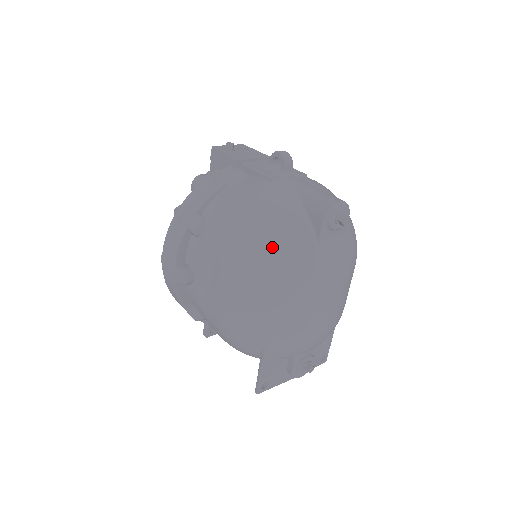
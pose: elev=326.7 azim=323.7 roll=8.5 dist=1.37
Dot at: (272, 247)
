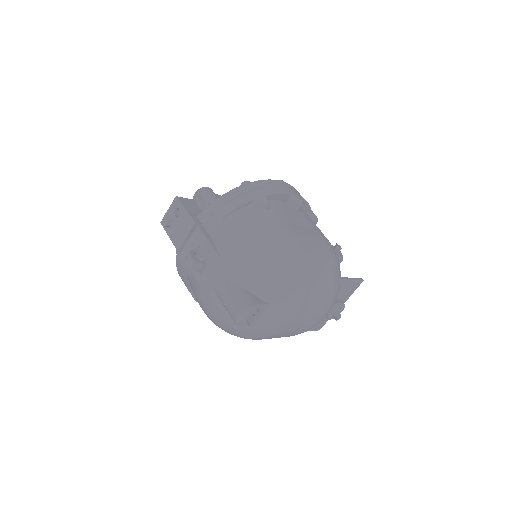
Dot at: (232, 333)
